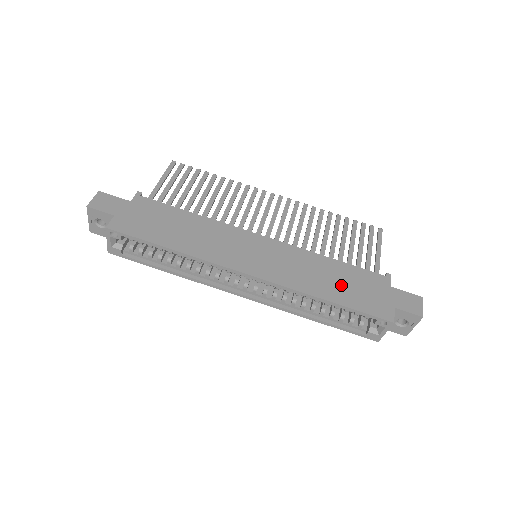
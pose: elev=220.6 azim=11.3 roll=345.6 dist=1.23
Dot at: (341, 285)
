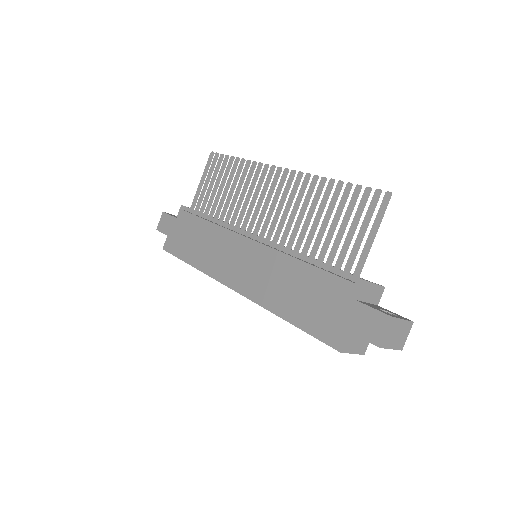
Dot at: (301, 299)
